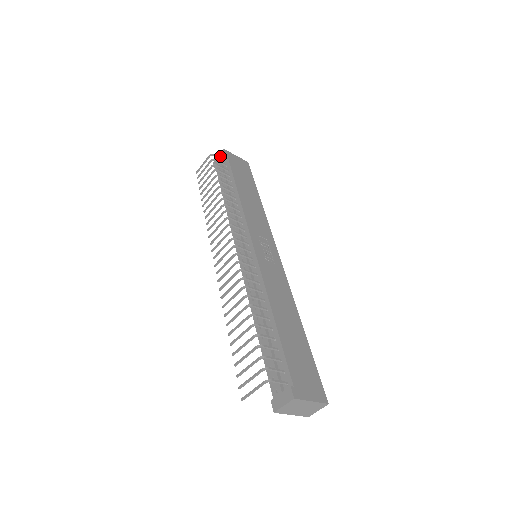
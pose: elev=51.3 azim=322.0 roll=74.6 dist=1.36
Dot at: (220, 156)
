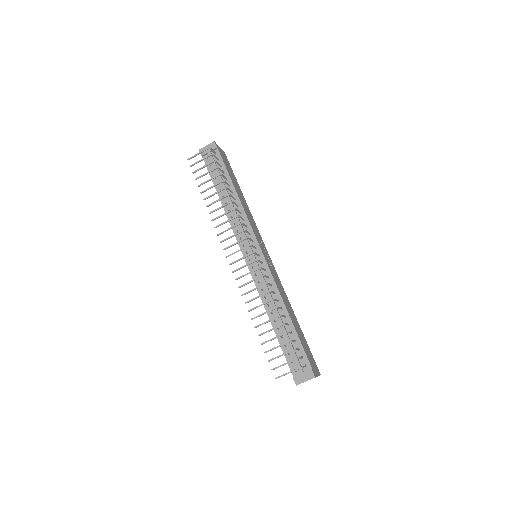
Dot at: (210, 147)
